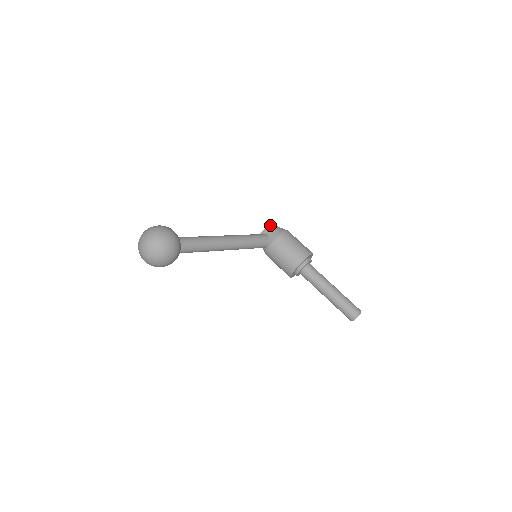
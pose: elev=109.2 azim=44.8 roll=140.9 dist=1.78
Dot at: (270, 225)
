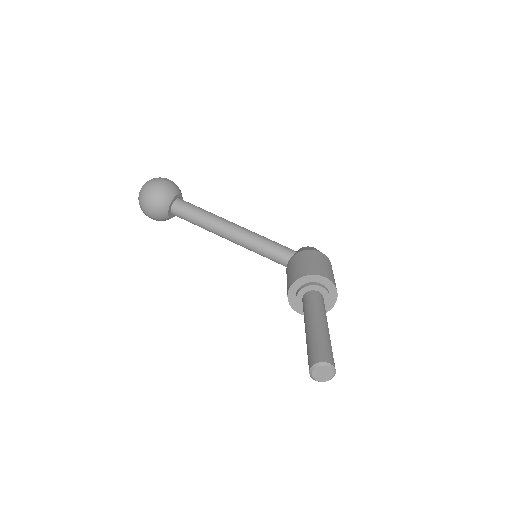
Dot at: occluded
